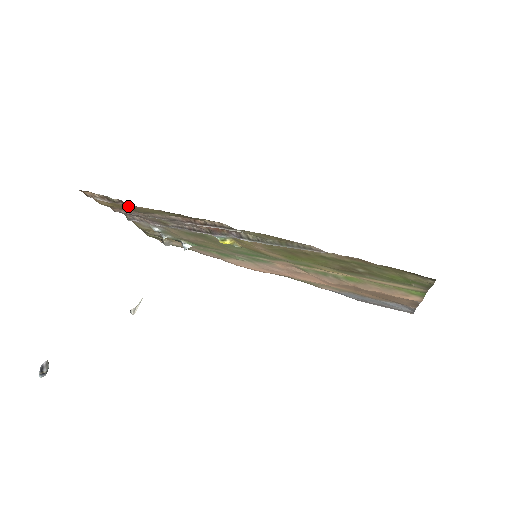
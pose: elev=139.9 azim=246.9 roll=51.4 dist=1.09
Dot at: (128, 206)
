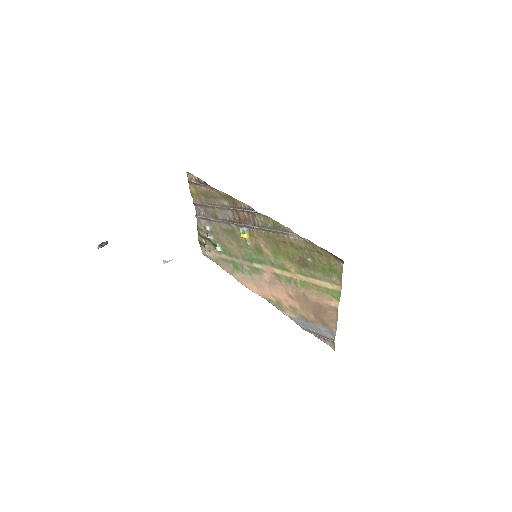
Dot at: (205, 191)
